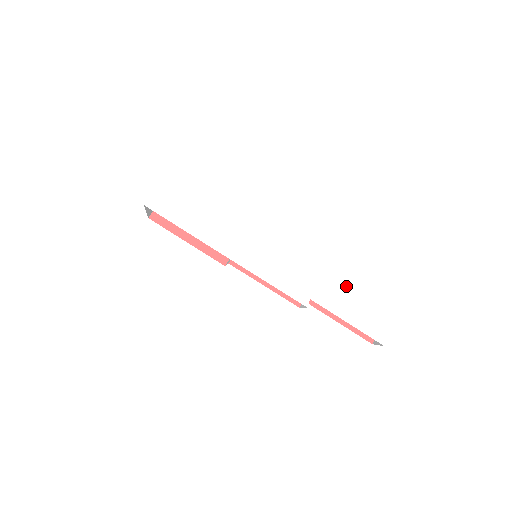
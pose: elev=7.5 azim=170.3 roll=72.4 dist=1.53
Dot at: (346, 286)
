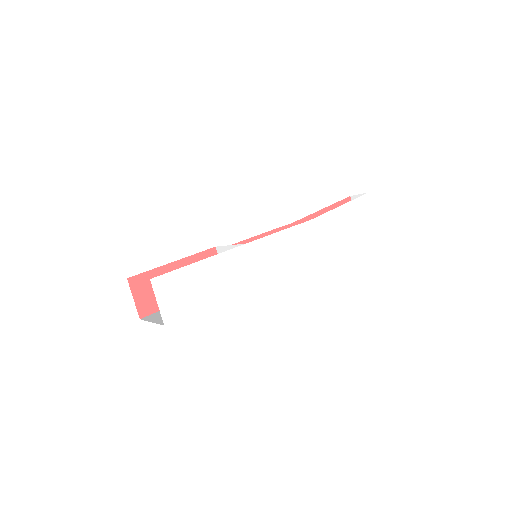
Dot at: (330, 211)
